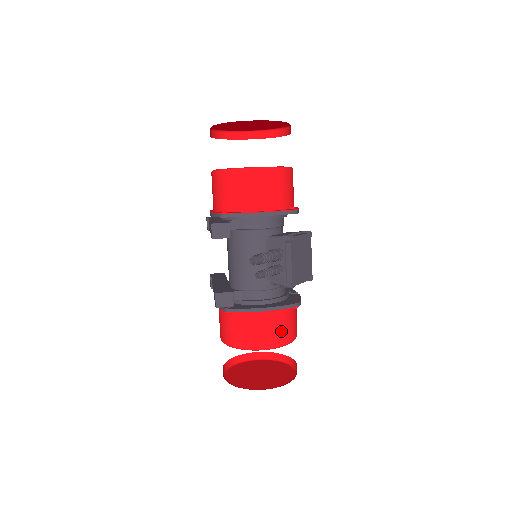
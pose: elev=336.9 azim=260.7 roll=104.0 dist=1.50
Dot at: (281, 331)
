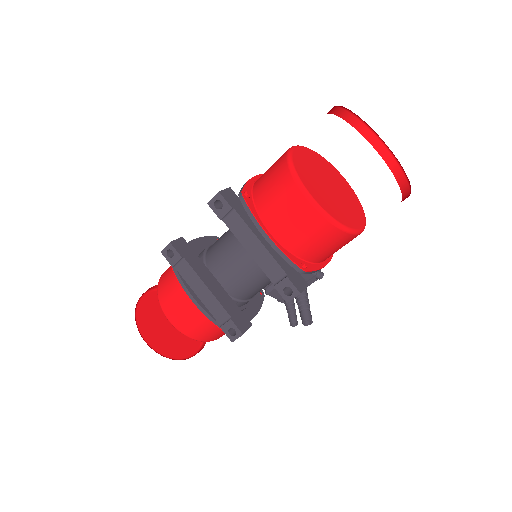
Dot at: occluded
